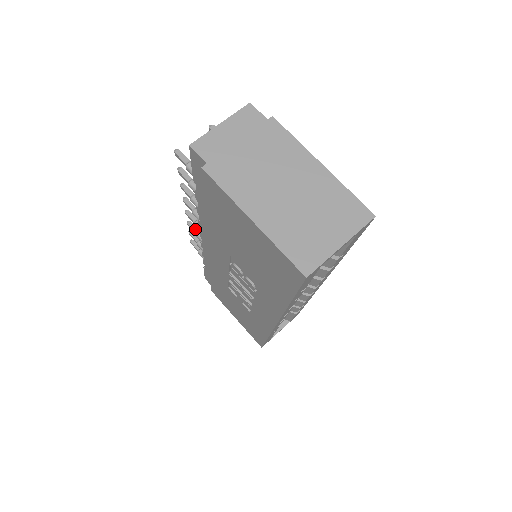
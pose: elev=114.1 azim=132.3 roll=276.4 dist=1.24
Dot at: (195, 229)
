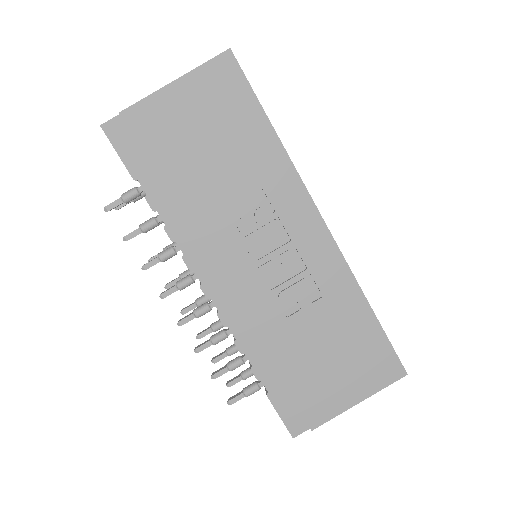
Dot at: (206, 342)
